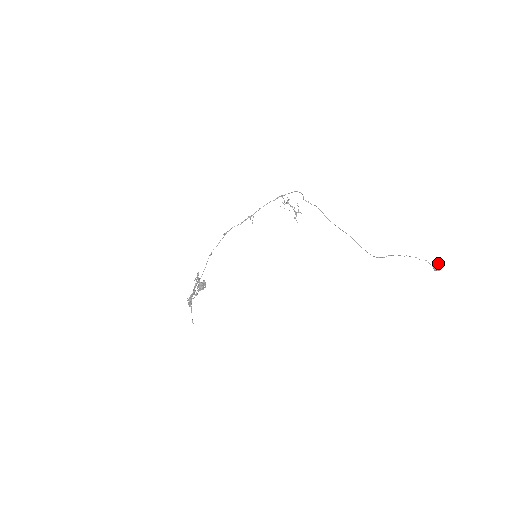
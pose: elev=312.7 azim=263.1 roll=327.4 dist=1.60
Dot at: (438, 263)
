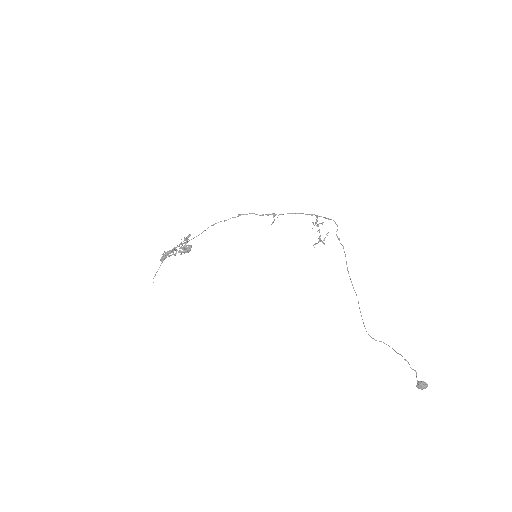
Dot at: (425, 382)
